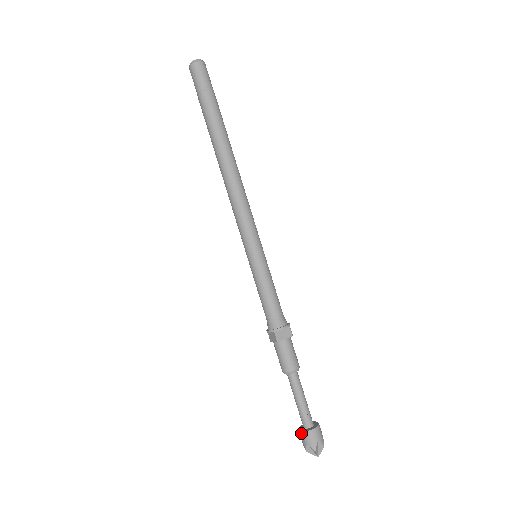
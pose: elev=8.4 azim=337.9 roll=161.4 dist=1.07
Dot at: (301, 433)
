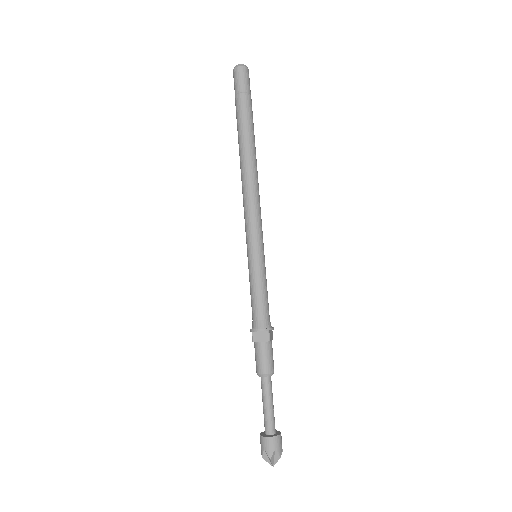
Dot at: (270, 439)
